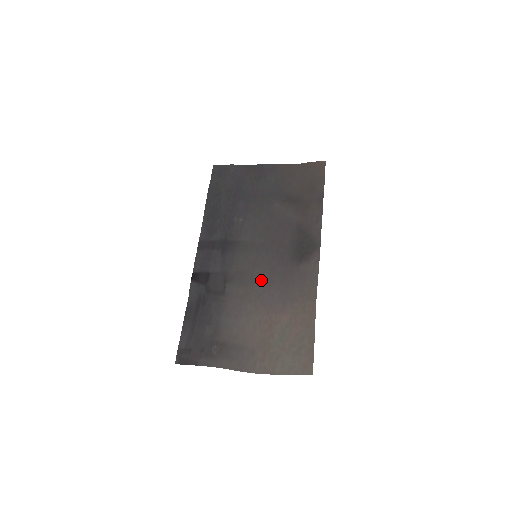
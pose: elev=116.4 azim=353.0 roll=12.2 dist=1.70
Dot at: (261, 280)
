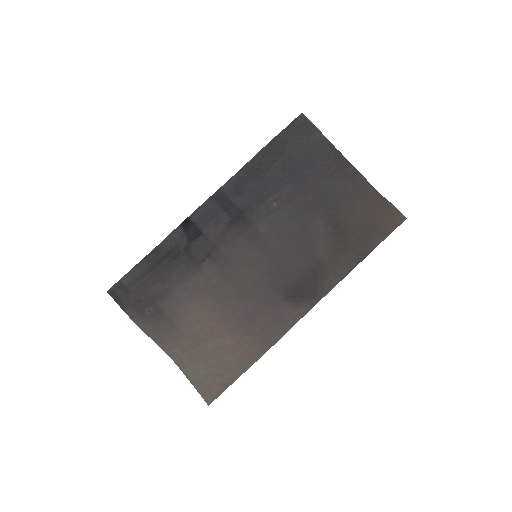
Dot at: (239, 286)
